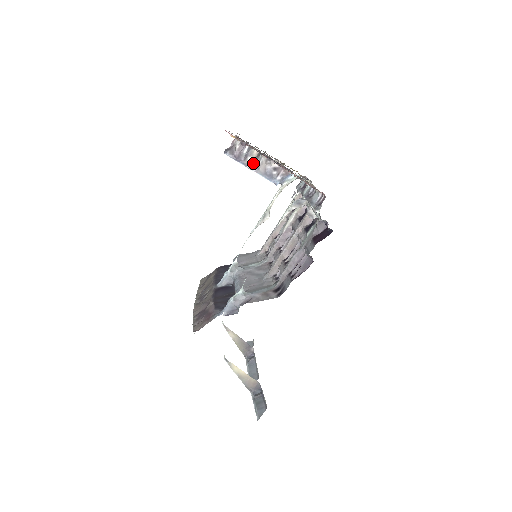
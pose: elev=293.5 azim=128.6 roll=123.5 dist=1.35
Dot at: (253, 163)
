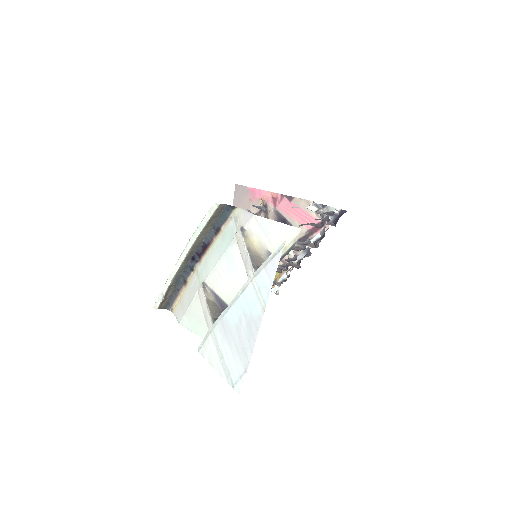
Dot at: occluded
